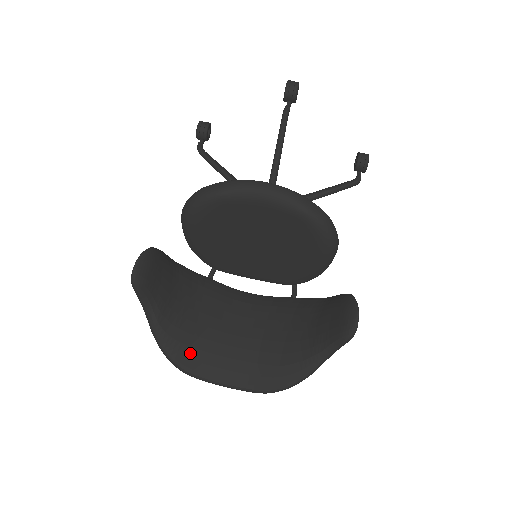
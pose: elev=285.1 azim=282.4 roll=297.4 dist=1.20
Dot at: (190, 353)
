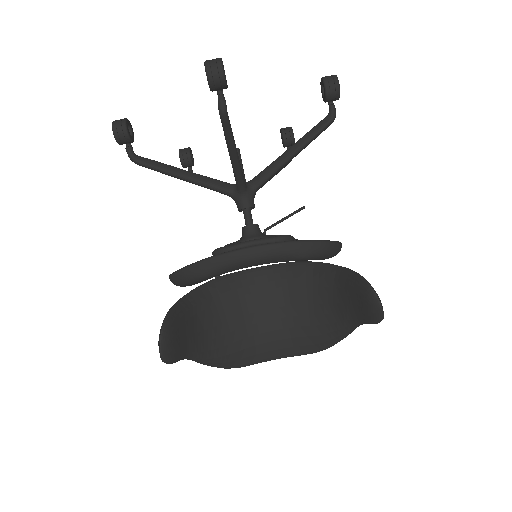
Dot at: (237, 356)
